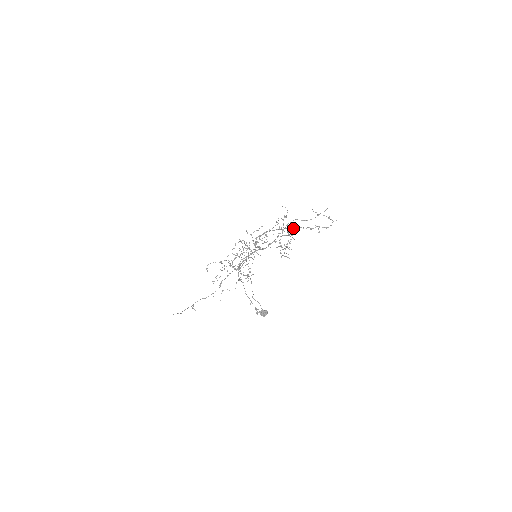
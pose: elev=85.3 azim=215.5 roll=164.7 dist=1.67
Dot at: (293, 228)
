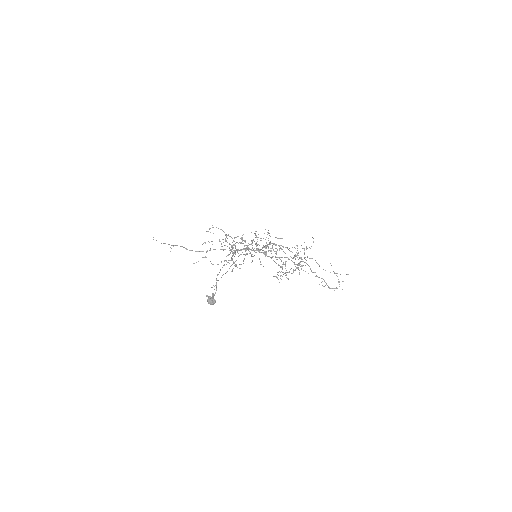
Dot at: occluded
